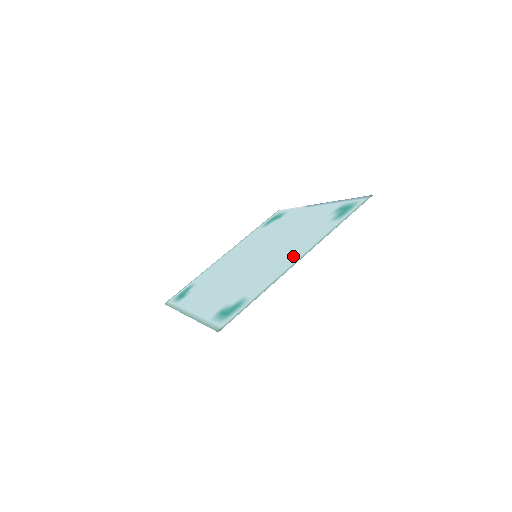
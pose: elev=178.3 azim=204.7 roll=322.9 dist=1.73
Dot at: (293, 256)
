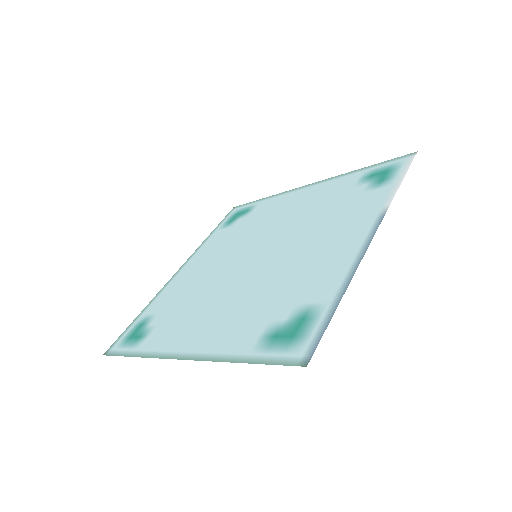
Dot at: (197, 336)
